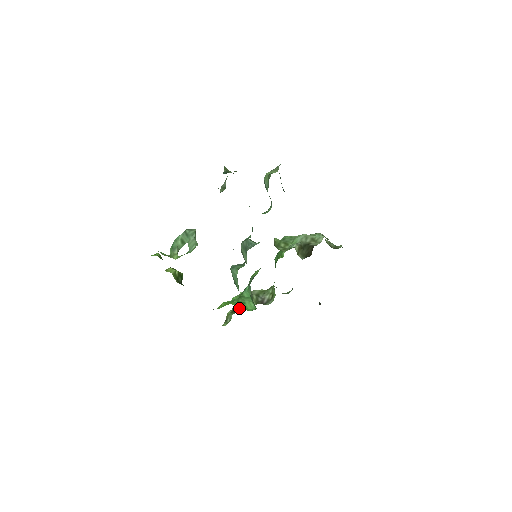
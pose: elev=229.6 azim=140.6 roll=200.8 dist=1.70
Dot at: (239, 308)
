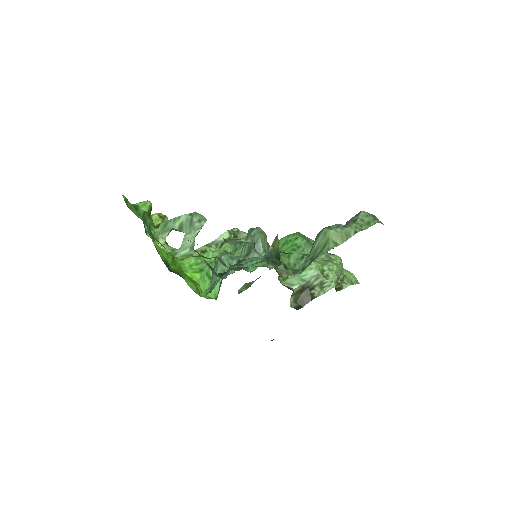
Dot at: occluded
